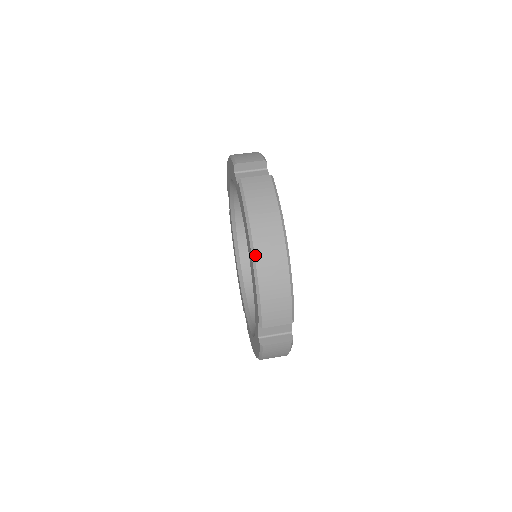
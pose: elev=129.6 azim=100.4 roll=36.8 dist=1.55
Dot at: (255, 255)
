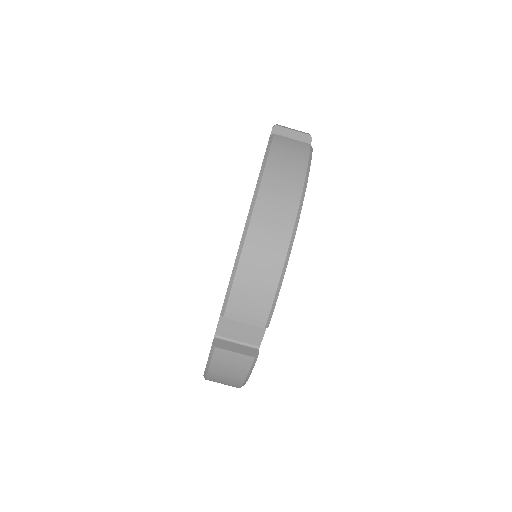
Dot at: occluded
